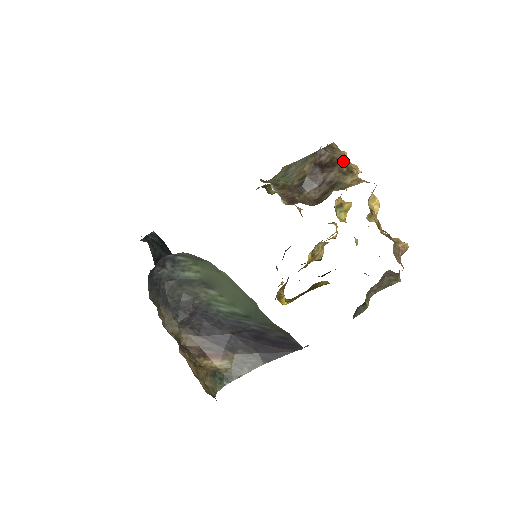
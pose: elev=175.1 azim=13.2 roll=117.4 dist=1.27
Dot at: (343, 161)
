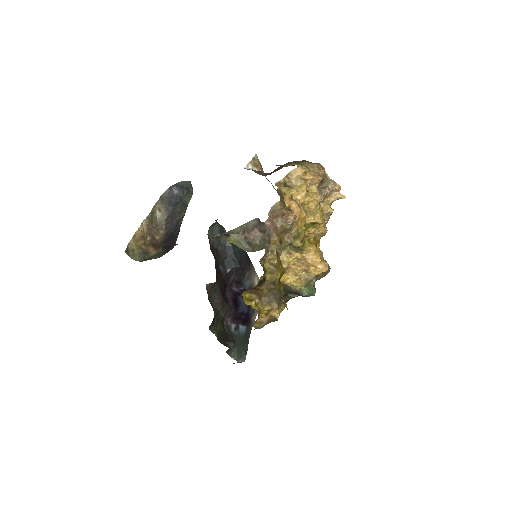
Dot at: (305, 164)
